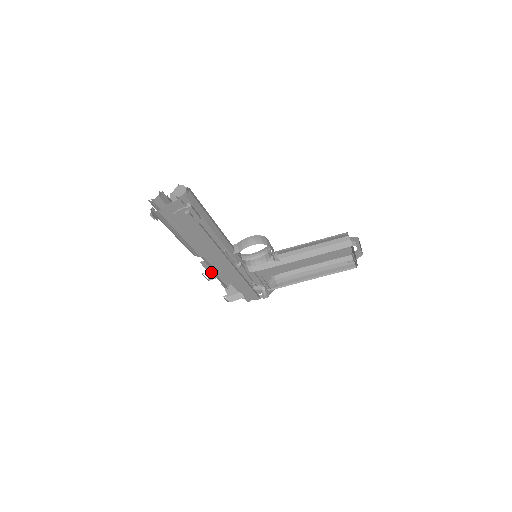
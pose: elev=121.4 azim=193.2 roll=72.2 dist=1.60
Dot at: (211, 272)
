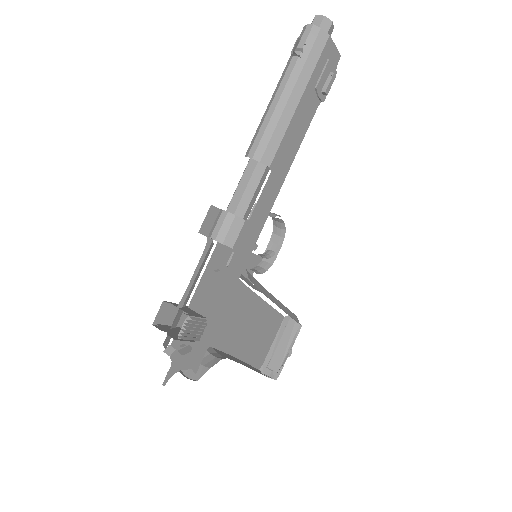
Dot at: (233, 223)
